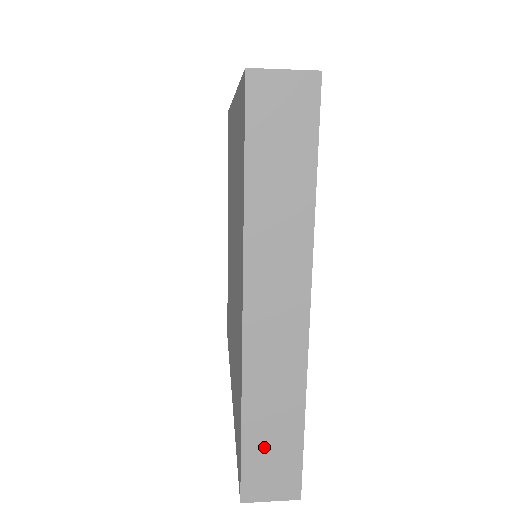
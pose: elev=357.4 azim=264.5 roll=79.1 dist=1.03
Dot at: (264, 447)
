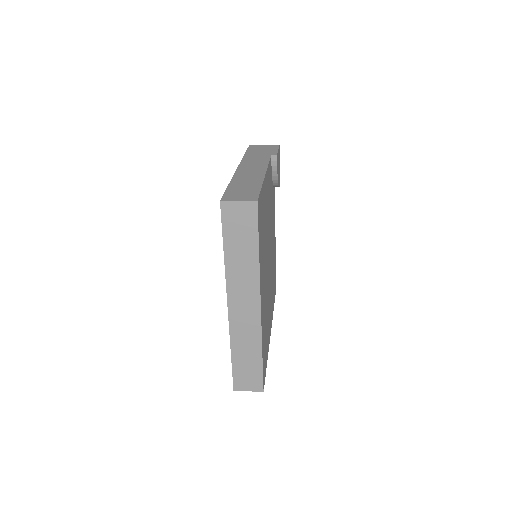
Dot at: (243, 367)
